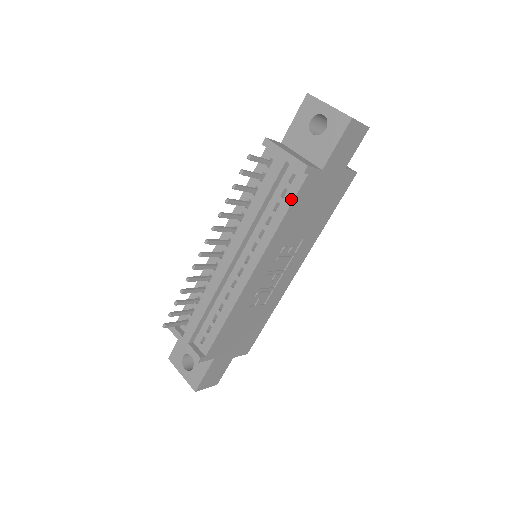
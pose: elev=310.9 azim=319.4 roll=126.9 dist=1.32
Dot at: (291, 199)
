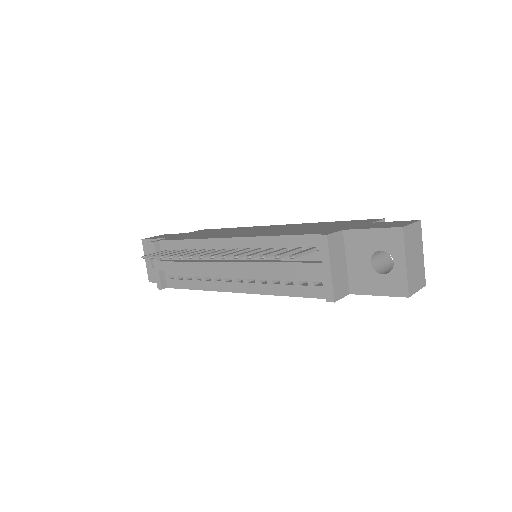
Dot at: (304, 294)
